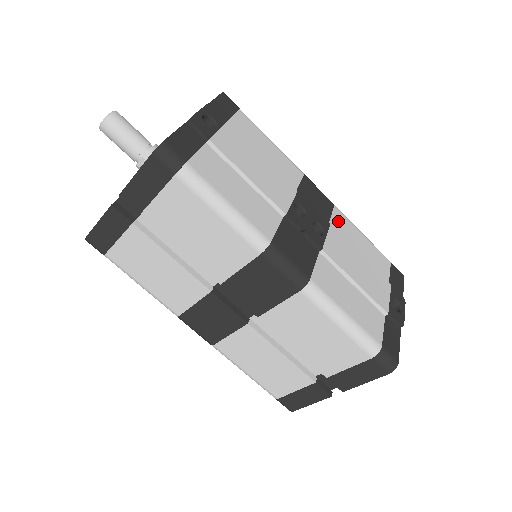
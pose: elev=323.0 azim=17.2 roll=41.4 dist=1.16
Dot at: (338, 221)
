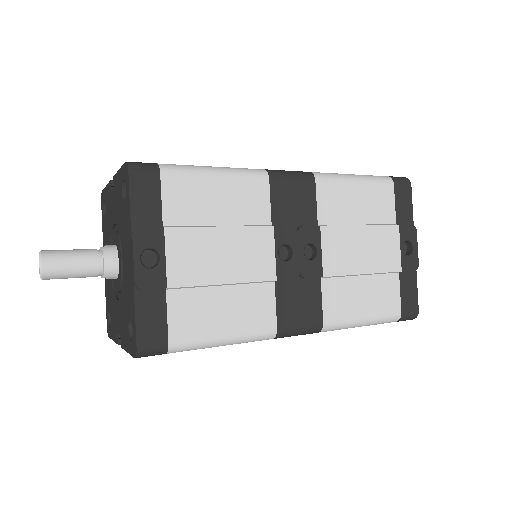
Dot at: (326, 201)
